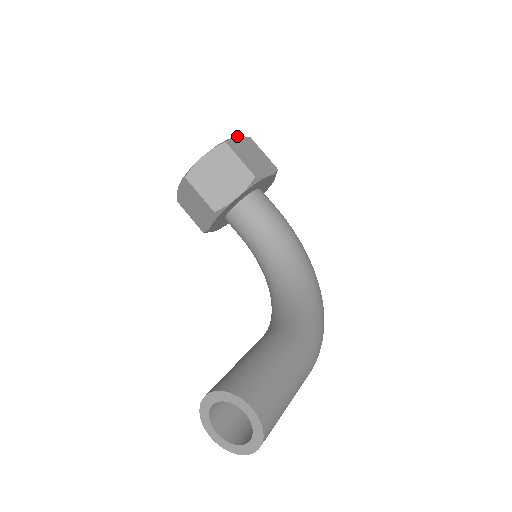
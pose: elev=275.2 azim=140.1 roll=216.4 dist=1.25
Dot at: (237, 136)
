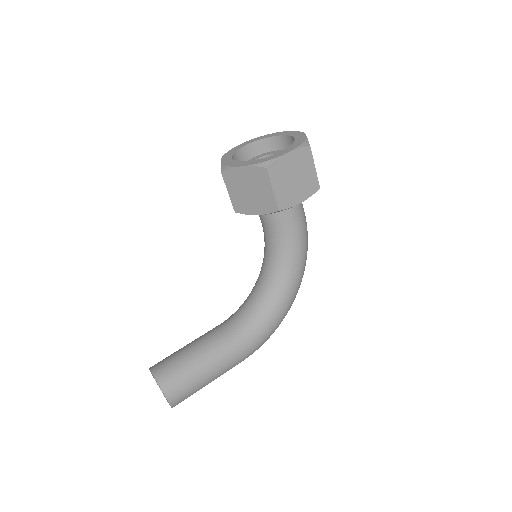
Dot at: (290, 151)
